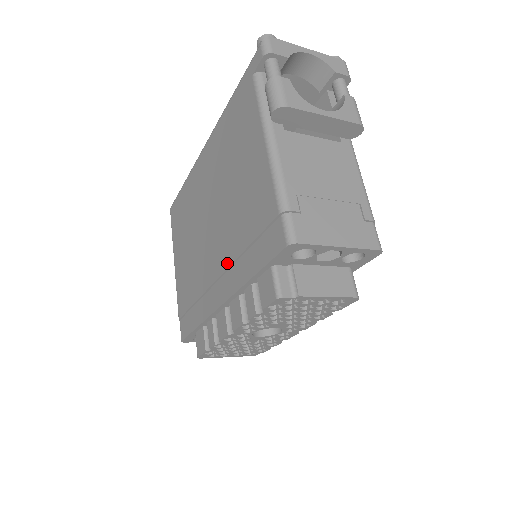
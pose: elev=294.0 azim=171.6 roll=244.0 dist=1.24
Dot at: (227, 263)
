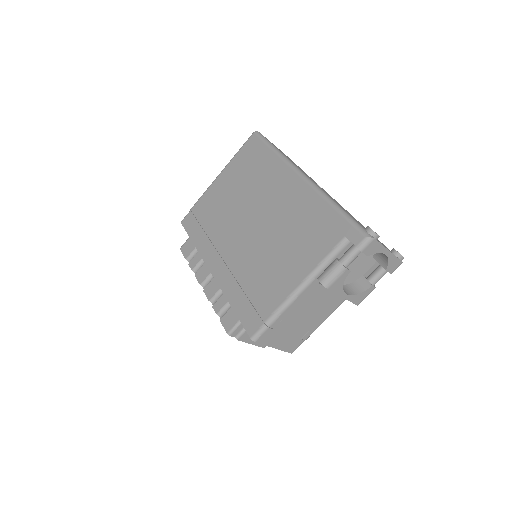
Dot at: (232, 268)
